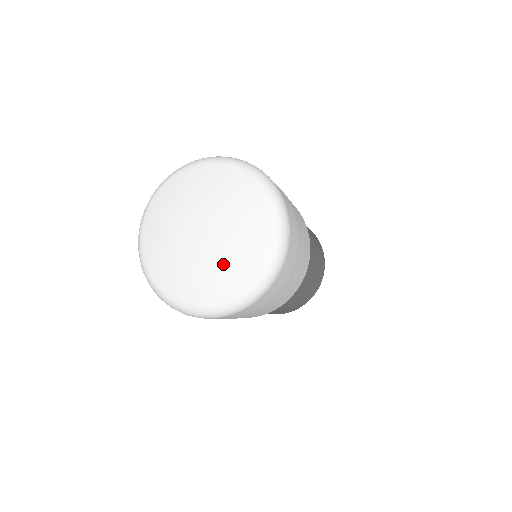
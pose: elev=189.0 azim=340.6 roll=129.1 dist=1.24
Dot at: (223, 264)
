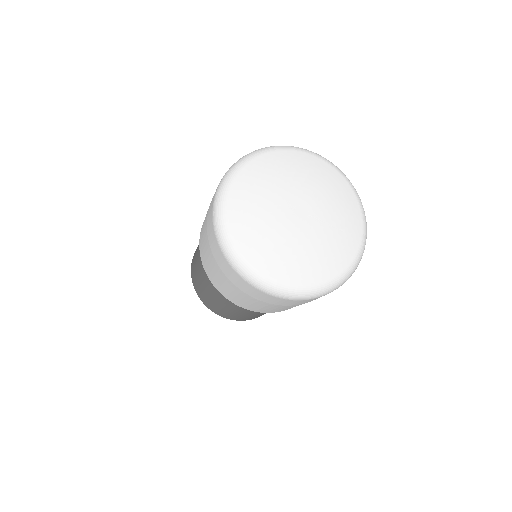
Dot at: (287, 248)
